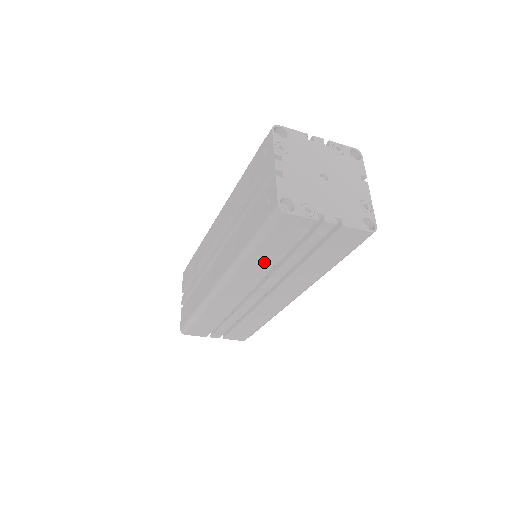
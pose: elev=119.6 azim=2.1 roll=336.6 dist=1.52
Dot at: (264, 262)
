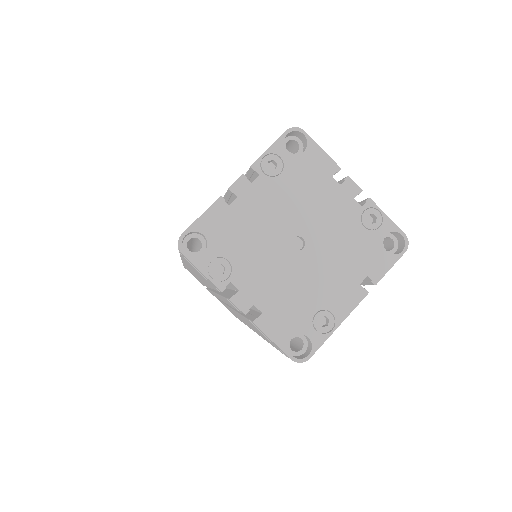
Dot at: occluded
